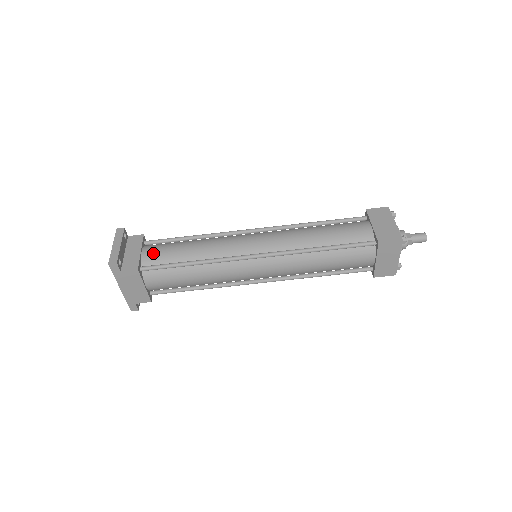
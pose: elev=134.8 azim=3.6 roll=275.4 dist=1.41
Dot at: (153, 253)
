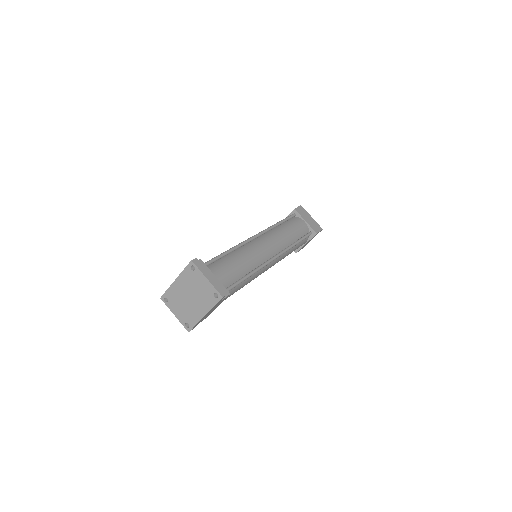
Dot at: (223, 275)
